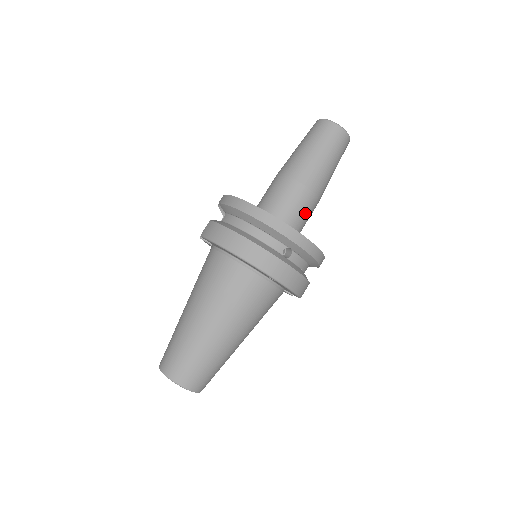
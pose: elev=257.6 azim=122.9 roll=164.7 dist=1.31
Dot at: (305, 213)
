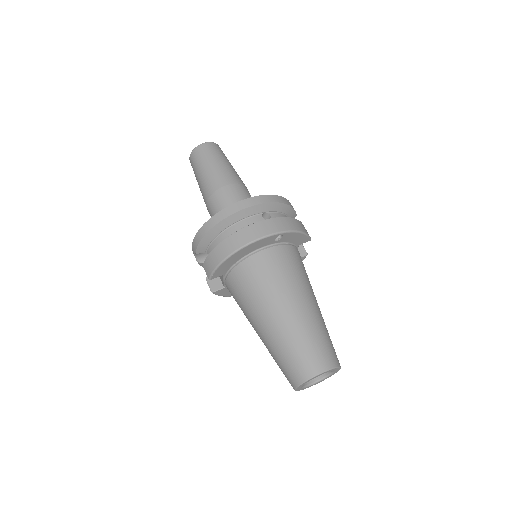
Dot at: occluded
